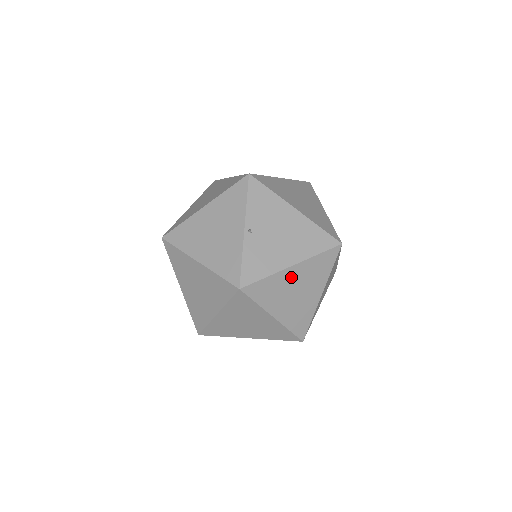
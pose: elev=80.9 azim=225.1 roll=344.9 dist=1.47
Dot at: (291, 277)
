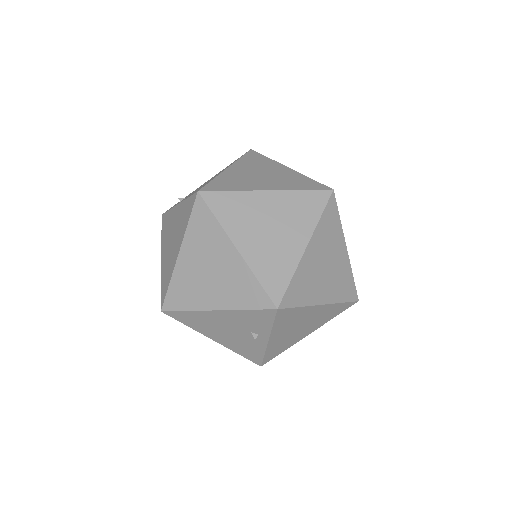
Dot at: (338, 251)
